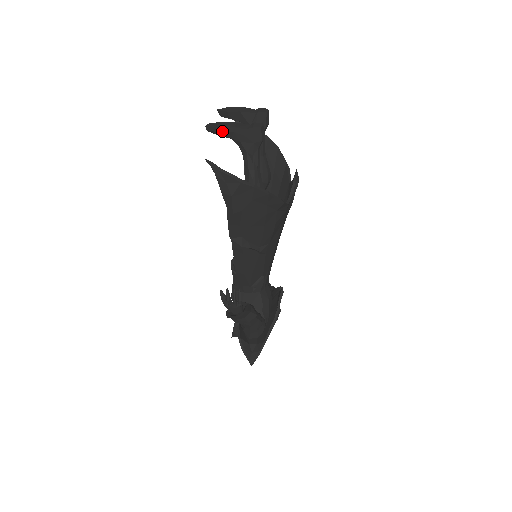
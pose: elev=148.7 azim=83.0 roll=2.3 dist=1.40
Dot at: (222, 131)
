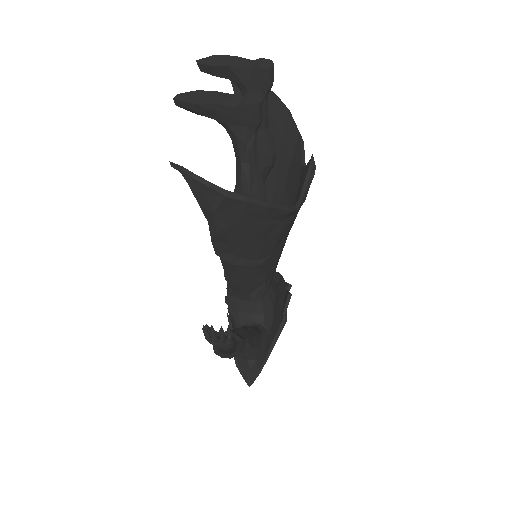
Dot at: (198, 109)
